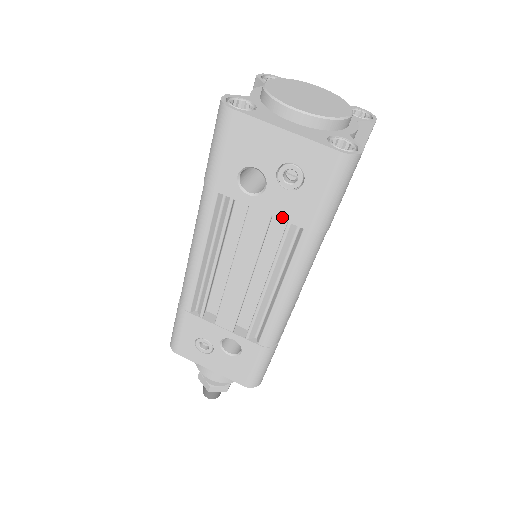
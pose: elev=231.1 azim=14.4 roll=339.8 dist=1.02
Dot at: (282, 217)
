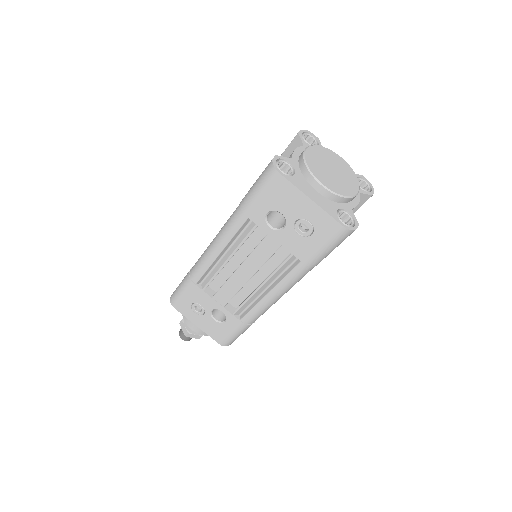
Dot at: (289, 249)
